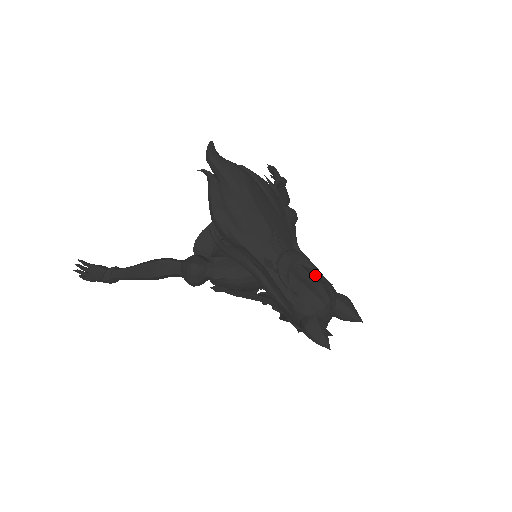
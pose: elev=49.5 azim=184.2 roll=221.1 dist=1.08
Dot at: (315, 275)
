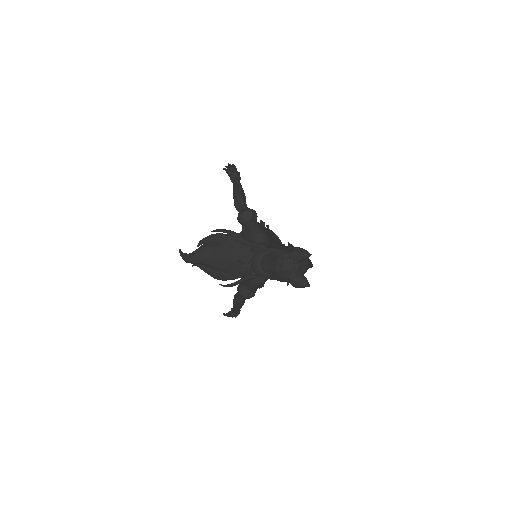
Dot at: (272, 257)
